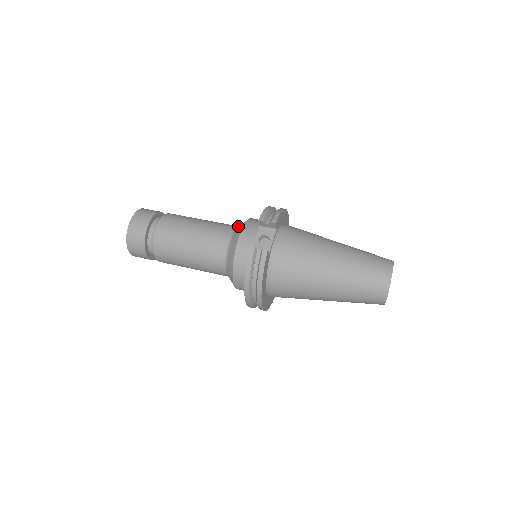
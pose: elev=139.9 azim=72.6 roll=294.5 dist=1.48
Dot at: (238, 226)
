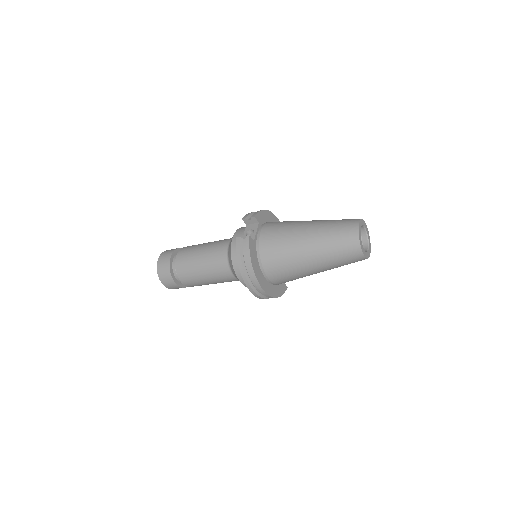
Dot at: occluded
